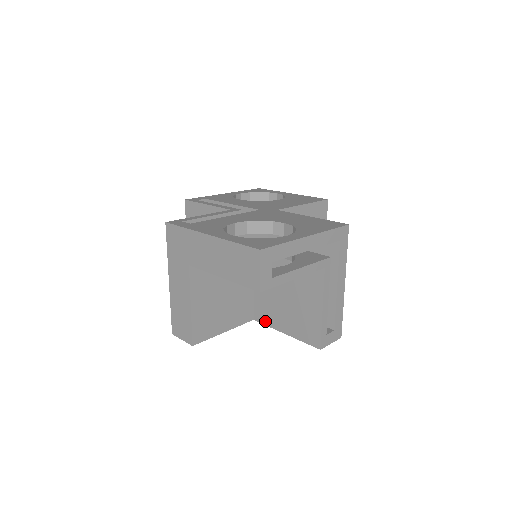
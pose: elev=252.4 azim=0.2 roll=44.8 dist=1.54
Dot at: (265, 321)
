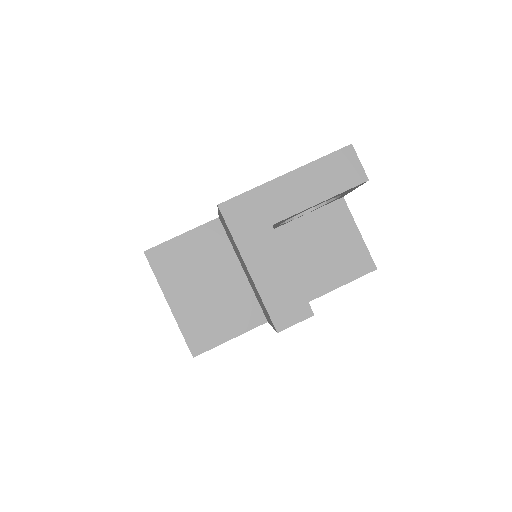
Dot at: (312, 295)
